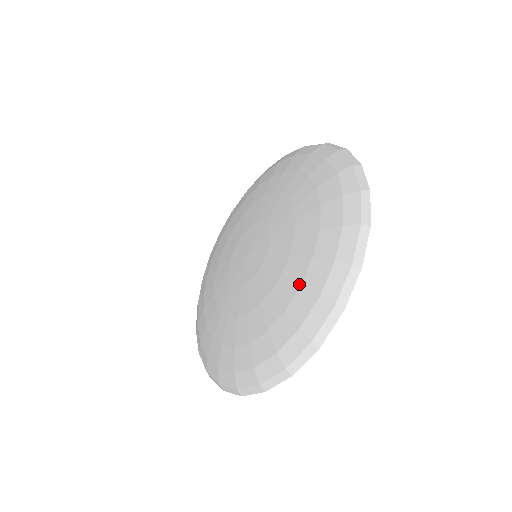
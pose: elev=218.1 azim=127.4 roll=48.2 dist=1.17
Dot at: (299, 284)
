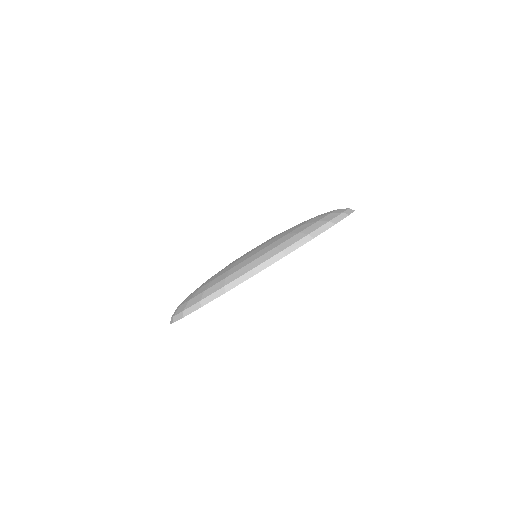
Dot at: (301, 225)
